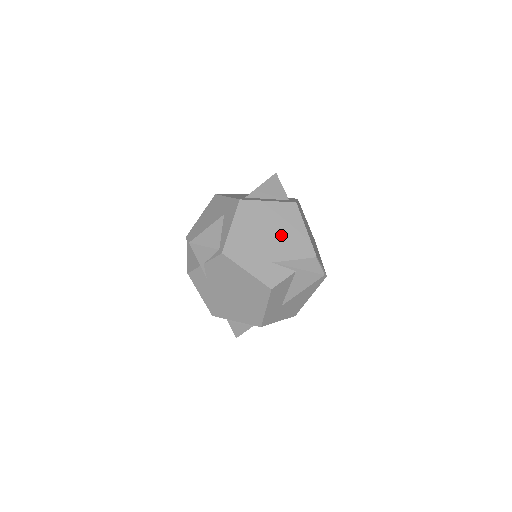
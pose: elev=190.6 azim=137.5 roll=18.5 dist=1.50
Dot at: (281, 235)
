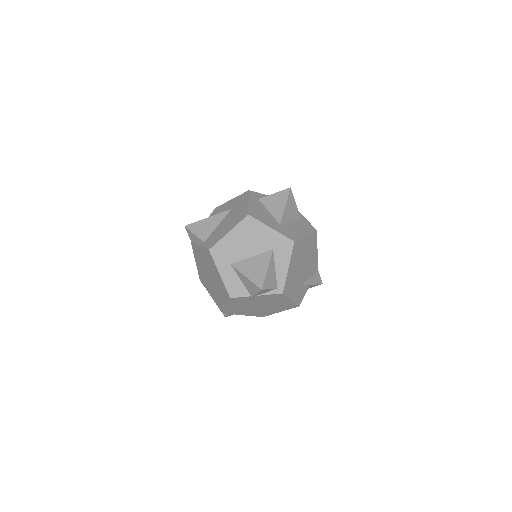
Dot at: (308, 262)
